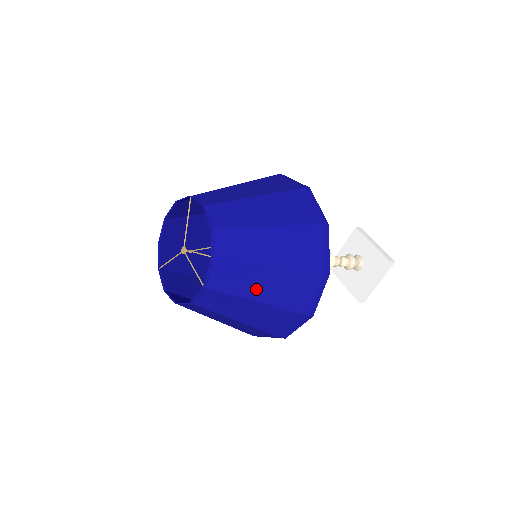
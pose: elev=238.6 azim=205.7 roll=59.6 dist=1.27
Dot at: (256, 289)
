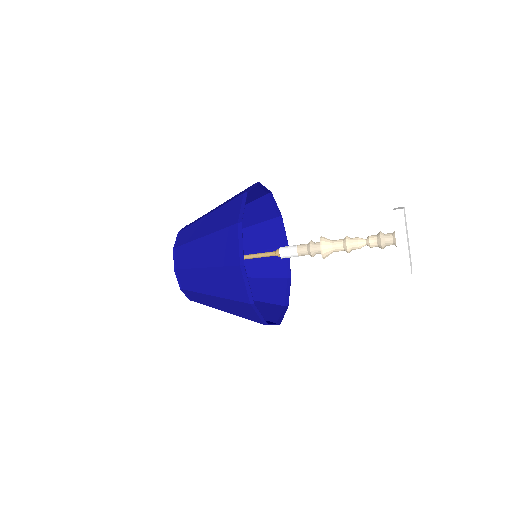
Dot at: (200, 258)
